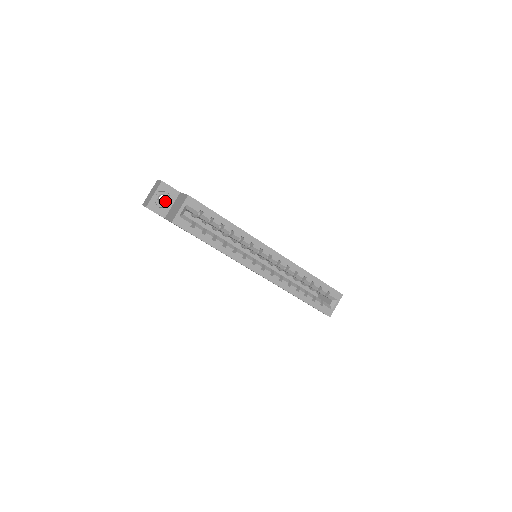
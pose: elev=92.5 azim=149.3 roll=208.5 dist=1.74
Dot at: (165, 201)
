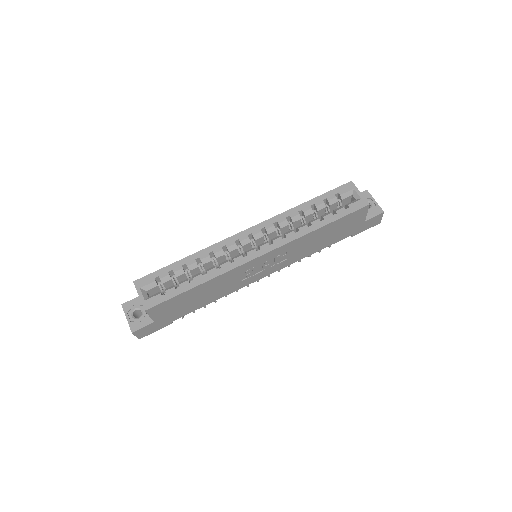
Dot at: (142, 313)
